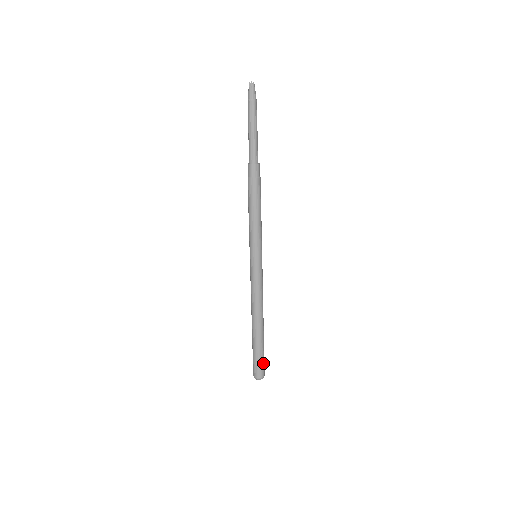
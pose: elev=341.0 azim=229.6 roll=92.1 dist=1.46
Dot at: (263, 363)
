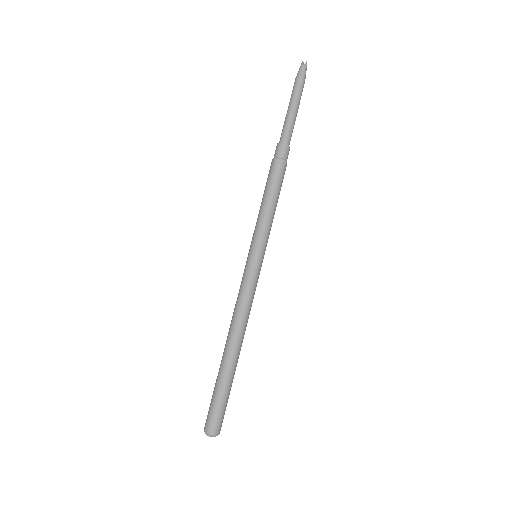
Dot at: (225, 410)
